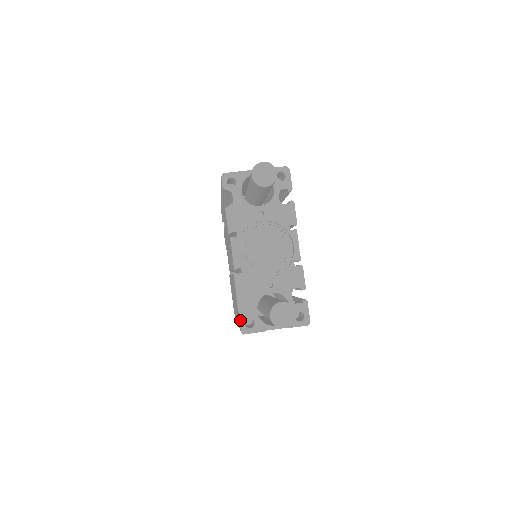
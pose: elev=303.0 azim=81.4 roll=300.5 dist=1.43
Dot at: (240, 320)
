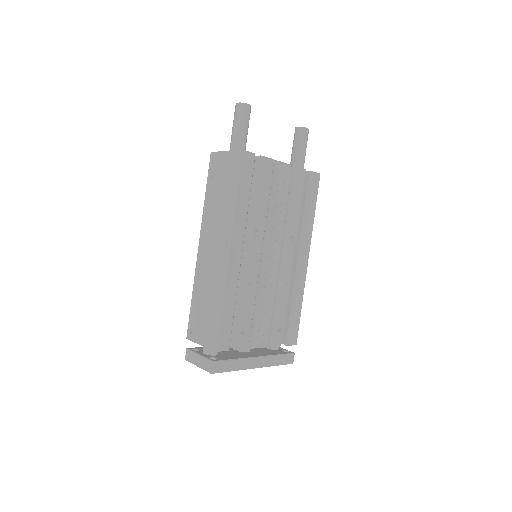
Dot at: occluded
